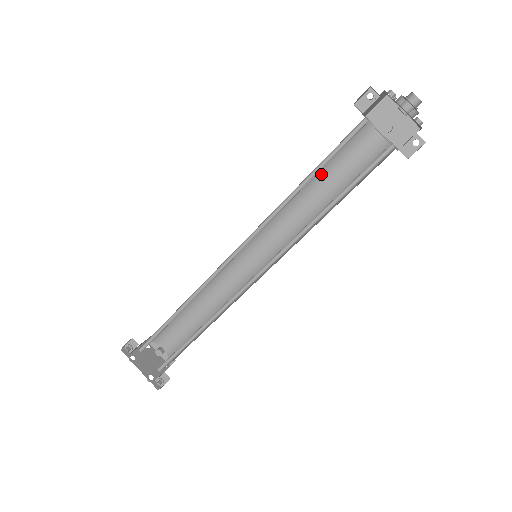
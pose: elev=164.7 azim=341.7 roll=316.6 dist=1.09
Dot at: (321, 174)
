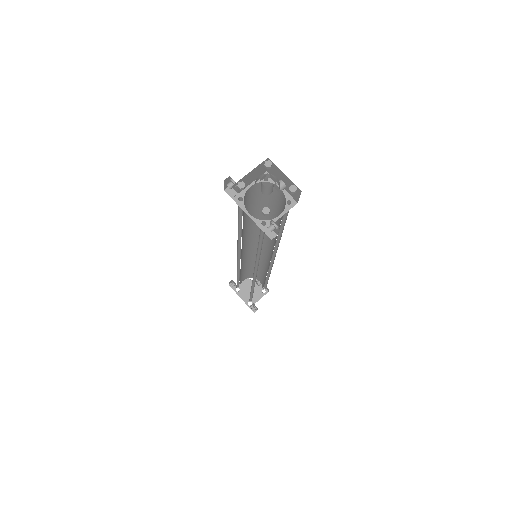
Dot at: occluded
